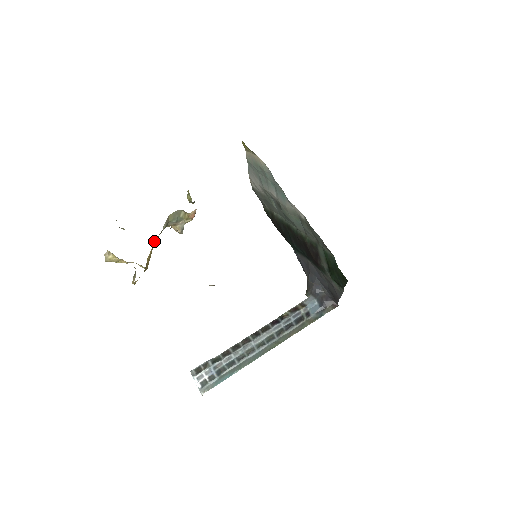
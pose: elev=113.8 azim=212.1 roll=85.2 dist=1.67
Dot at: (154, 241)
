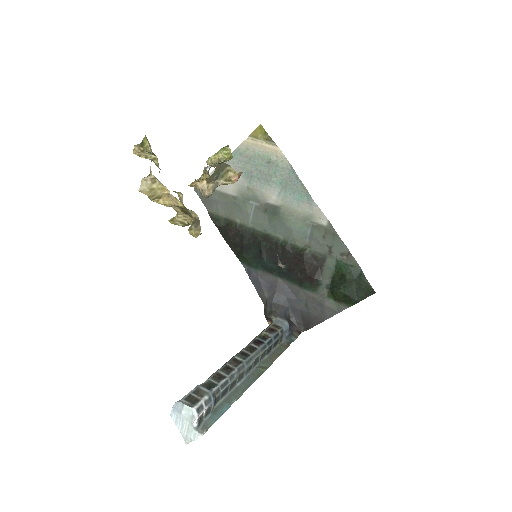
Dot at: occluded
